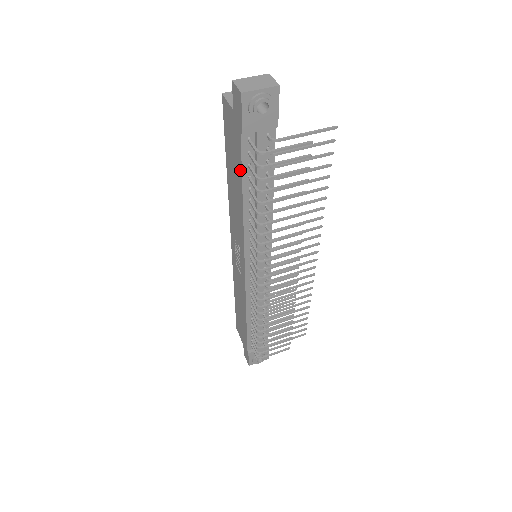
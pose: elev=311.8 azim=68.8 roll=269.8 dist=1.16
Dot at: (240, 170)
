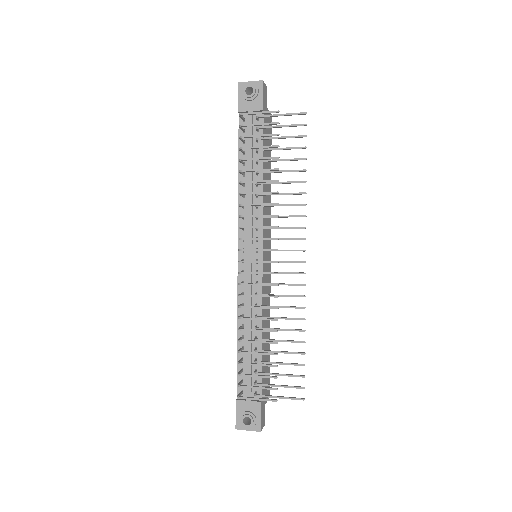
Dot at: (239, 147)
